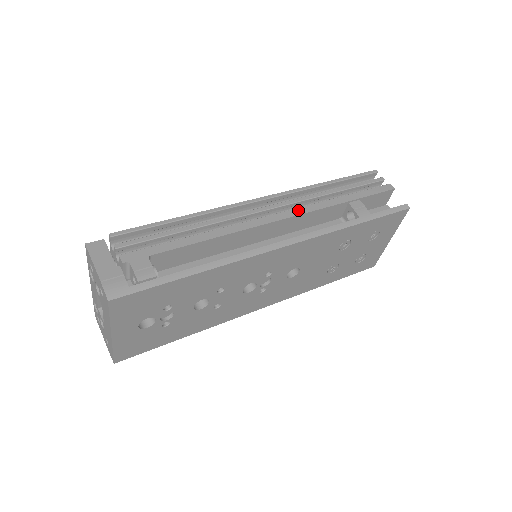
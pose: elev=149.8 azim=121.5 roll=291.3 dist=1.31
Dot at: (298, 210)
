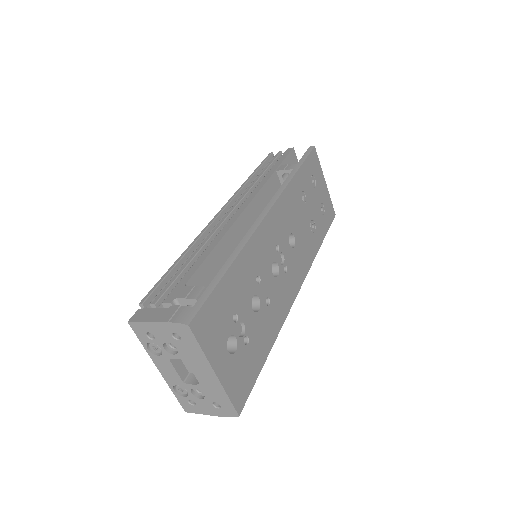
Dot at: (251, 196)
